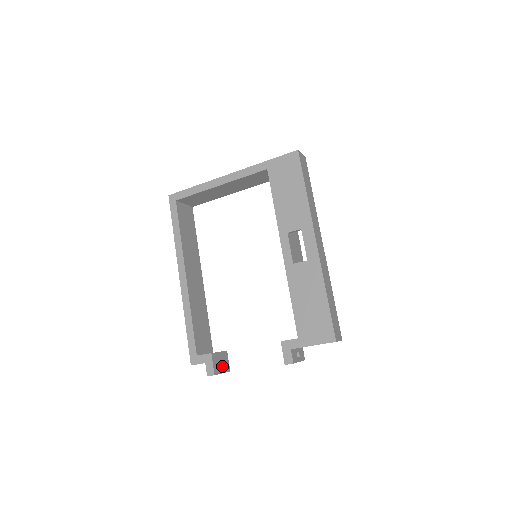
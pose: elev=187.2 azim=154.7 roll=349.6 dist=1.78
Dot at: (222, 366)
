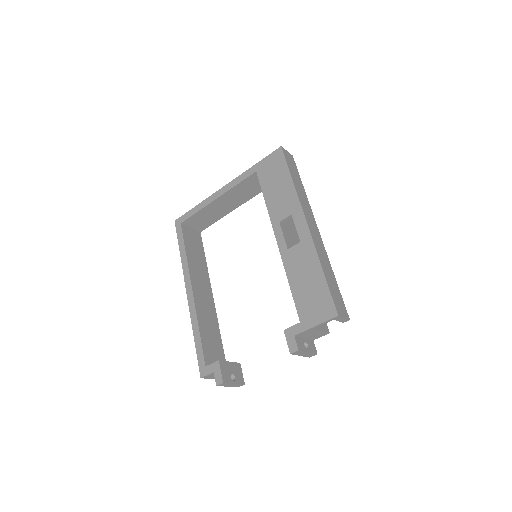
Dot at: (234, 377)
